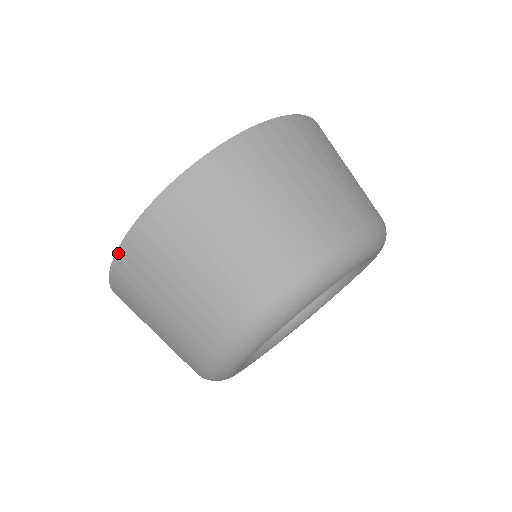
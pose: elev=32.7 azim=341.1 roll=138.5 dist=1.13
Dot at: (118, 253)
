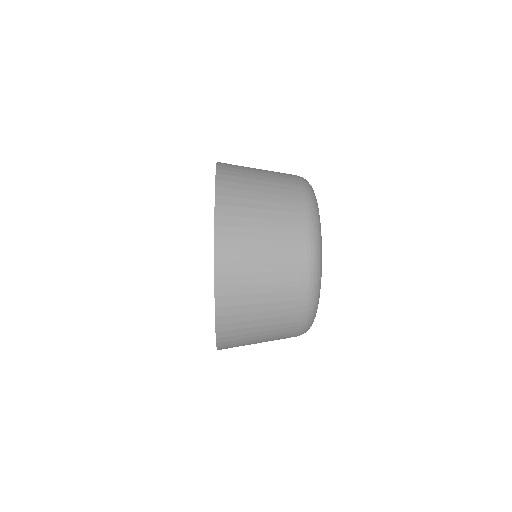
Dot at: (218, 345)
